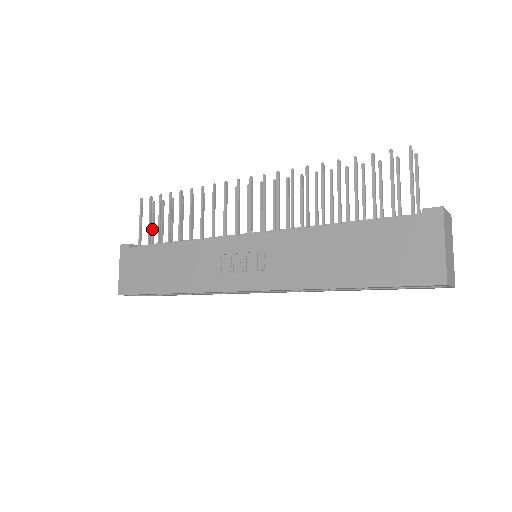
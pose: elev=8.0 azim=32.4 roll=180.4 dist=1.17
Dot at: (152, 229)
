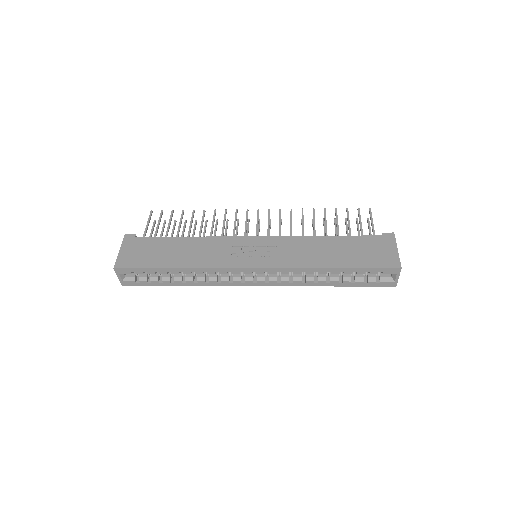
Dot at: occluded
